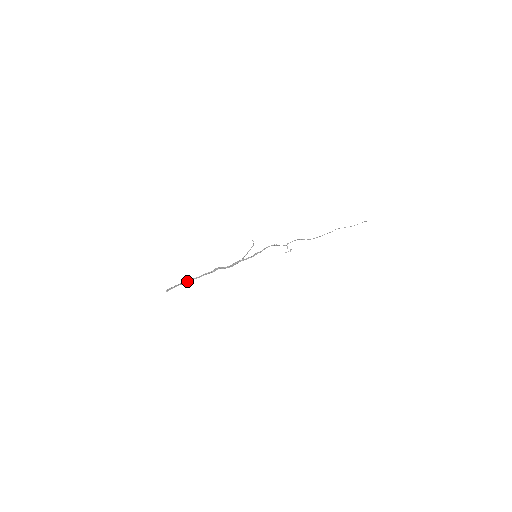
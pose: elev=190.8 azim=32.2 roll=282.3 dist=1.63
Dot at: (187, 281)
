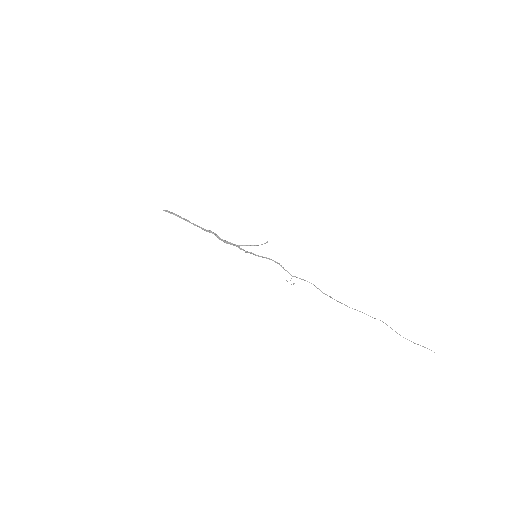
Dot at: (183, 218)
